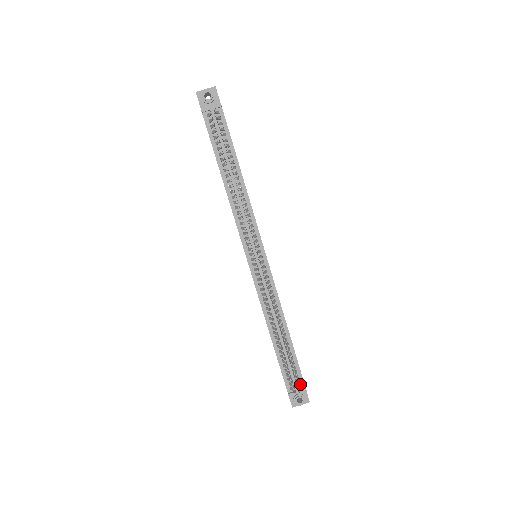
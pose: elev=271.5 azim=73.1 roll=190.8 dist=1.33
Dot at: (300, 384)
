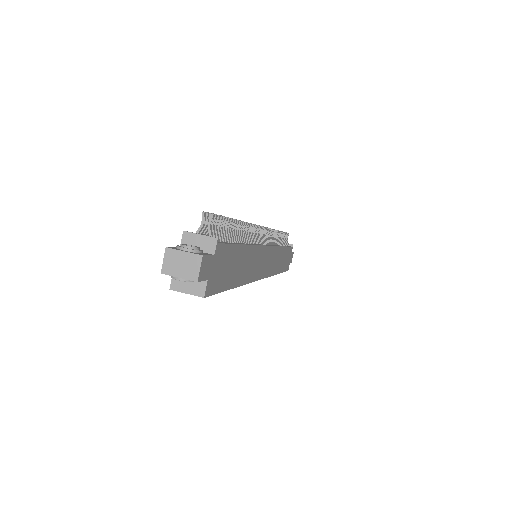
Dot at: occluded
